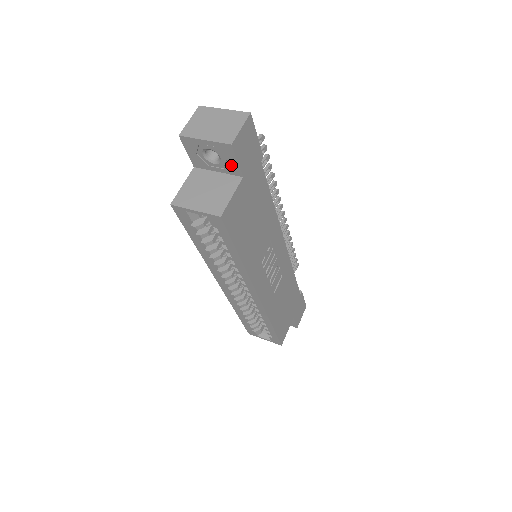
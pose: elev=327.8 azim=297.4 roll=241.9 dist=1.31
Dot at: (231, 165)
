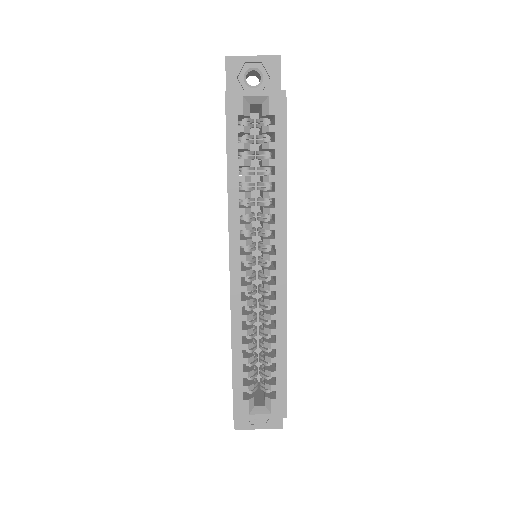
Dot at: (272, 85)
